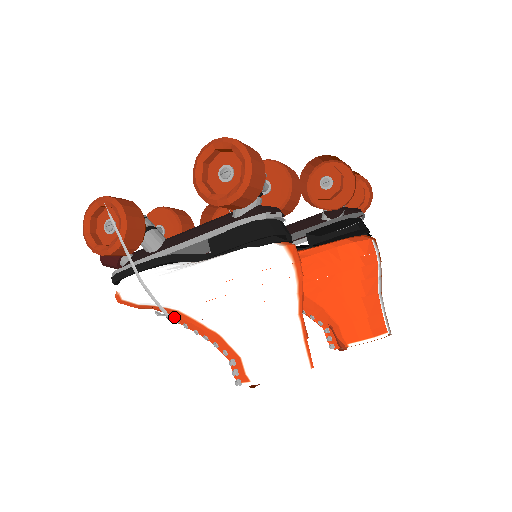
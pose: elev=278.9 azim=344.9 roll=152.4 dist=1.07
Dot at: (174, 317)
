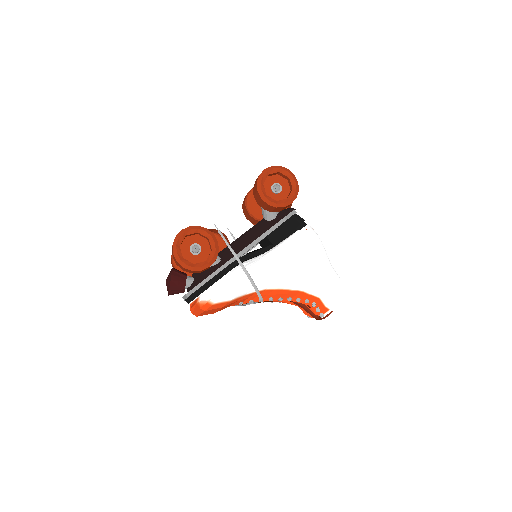
Dot at: (258, 298)
